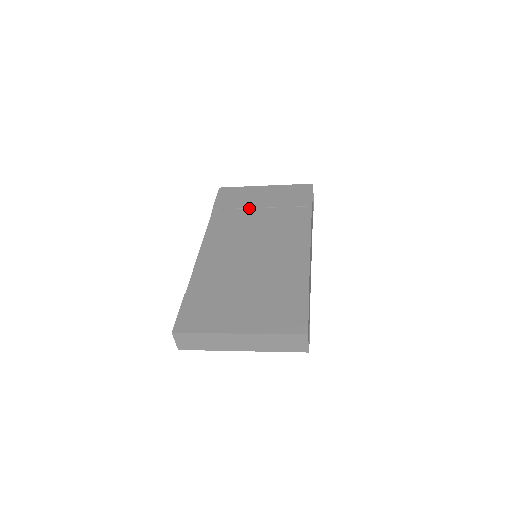
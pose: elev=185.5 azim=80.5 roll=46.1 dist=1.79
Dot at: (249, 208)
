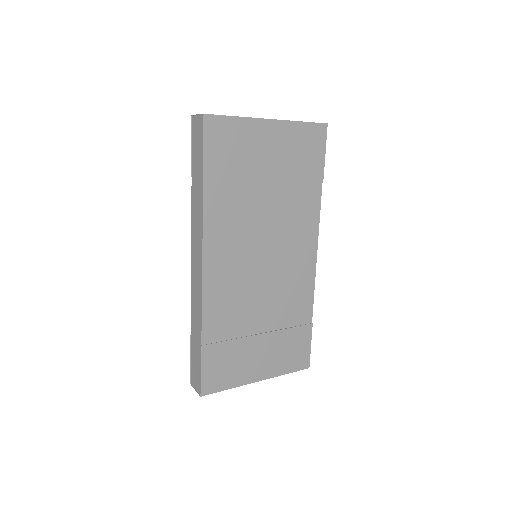
Dot at: (253, 179)
